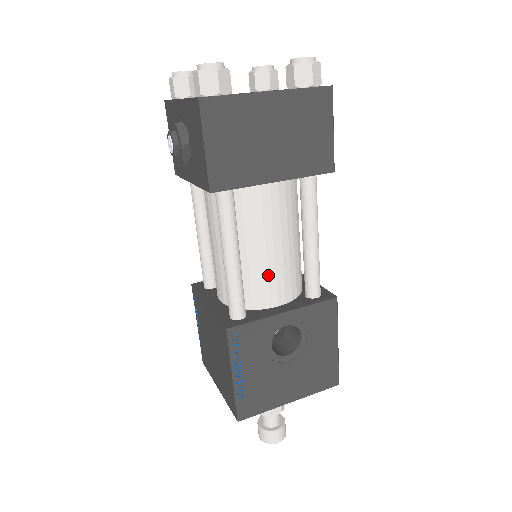
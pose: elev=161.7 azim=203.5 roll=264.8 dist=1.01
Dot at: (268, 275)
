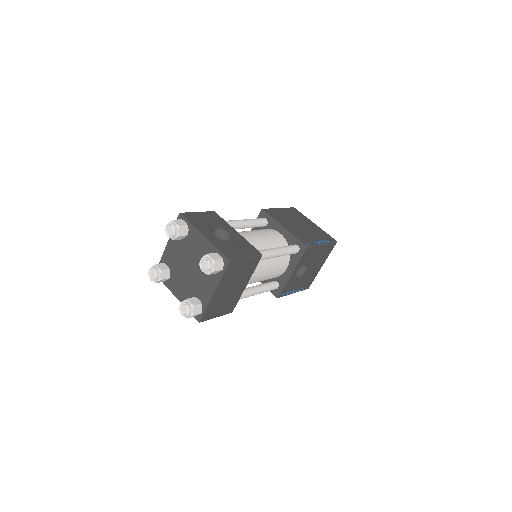
Dot at: (273, 275)
